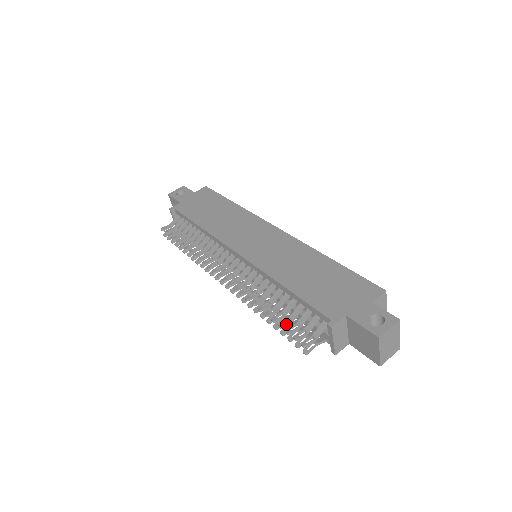
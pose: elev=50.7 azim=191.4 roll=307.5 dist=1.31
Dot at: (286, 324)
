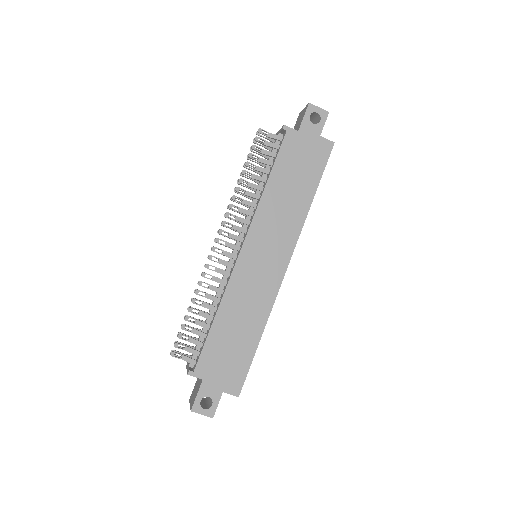
Dot at: (186, 330)
